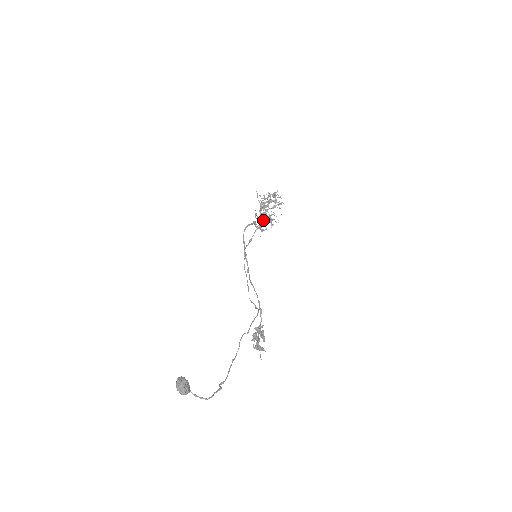
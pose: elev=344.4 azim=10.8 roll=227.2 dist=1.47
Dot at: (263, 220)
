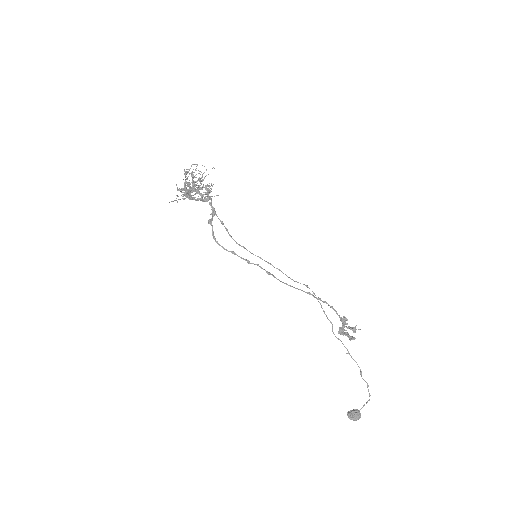
Dot at: (205, 201)
